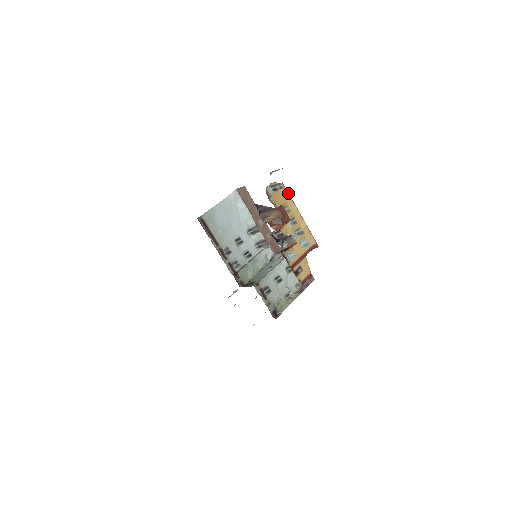
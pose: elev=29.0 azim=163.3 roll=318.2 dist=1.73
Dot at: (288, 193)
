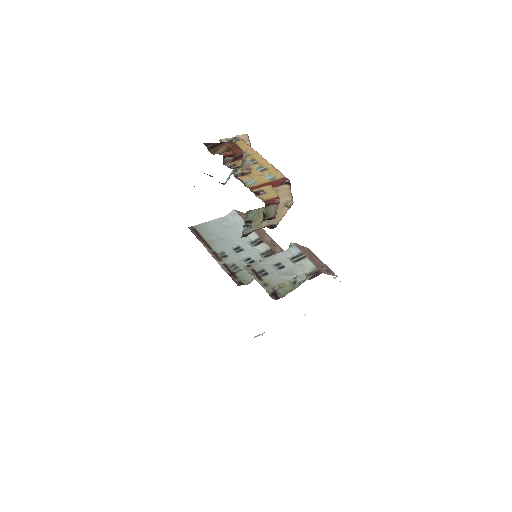
Dot at: (246, 143)
